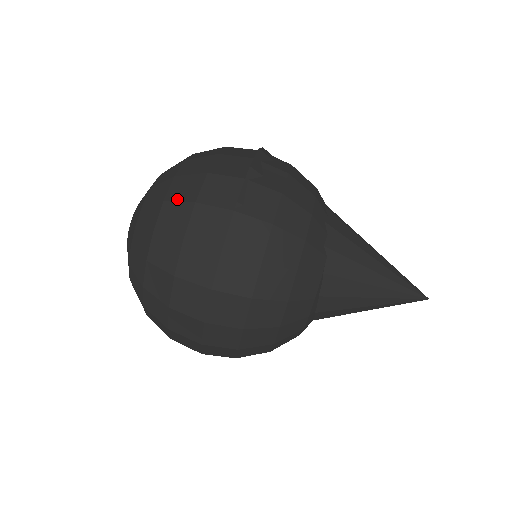
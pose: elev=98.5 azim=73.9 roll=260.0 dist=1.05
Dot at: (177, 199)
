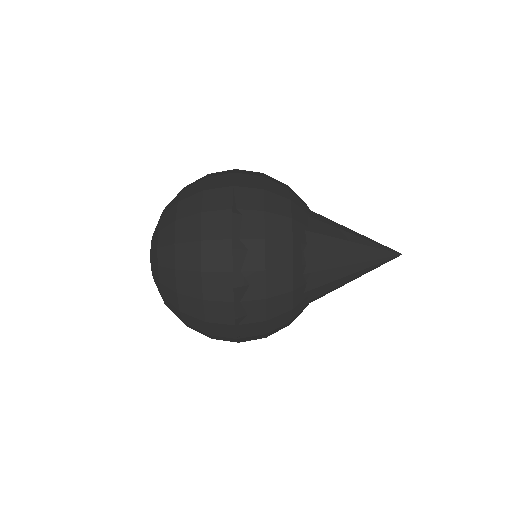
Dot at: (193, 327)
